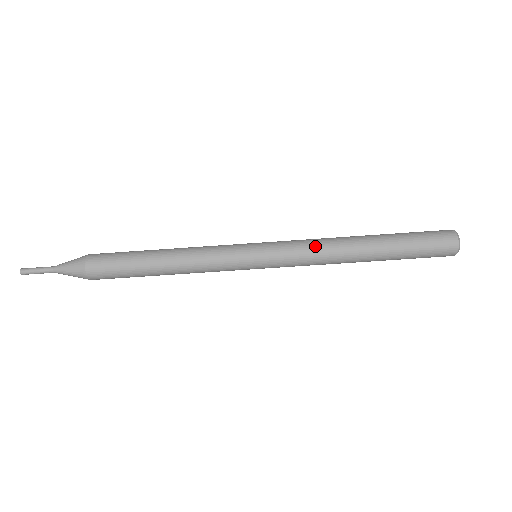
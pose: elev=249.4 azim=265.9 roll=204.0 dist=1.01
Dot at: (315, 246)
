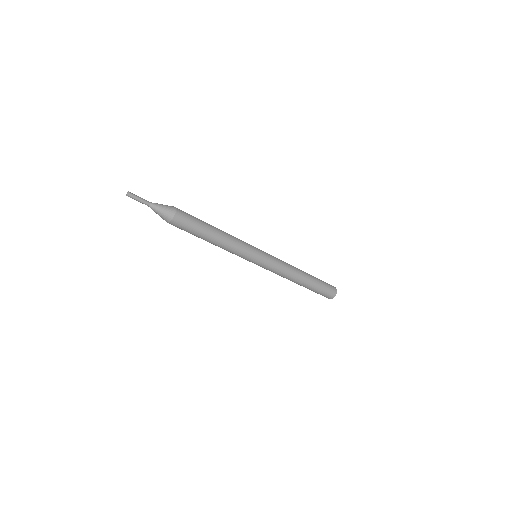
Dot at: (286, 267)
